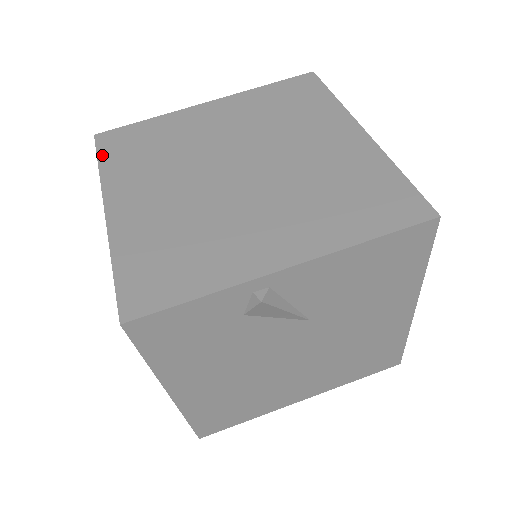
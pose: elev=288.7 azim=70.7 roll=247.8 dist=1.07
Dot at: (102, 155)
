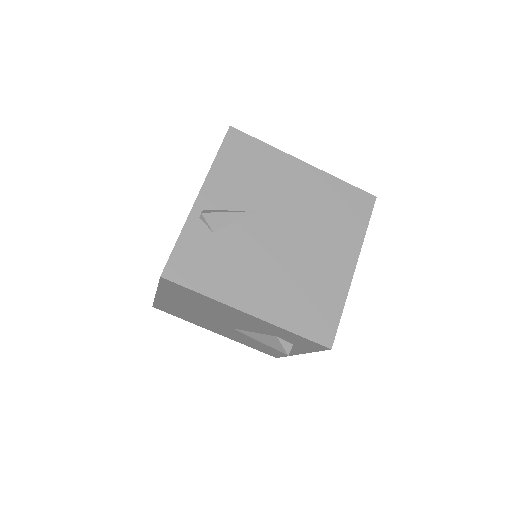
Dot at: occluded
